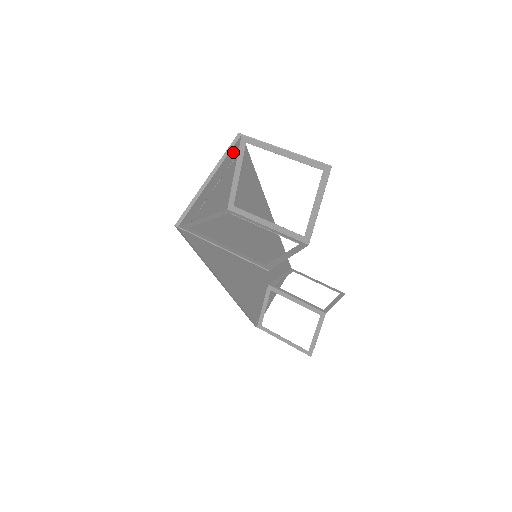
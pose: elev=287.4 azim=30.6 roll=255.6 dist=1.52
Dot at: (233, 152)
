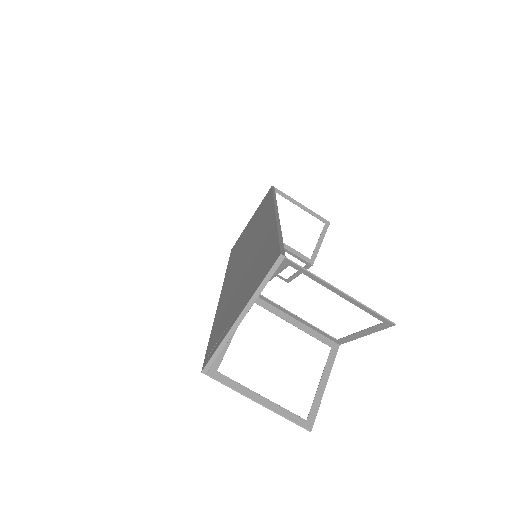
Dot at: (271, 275)
